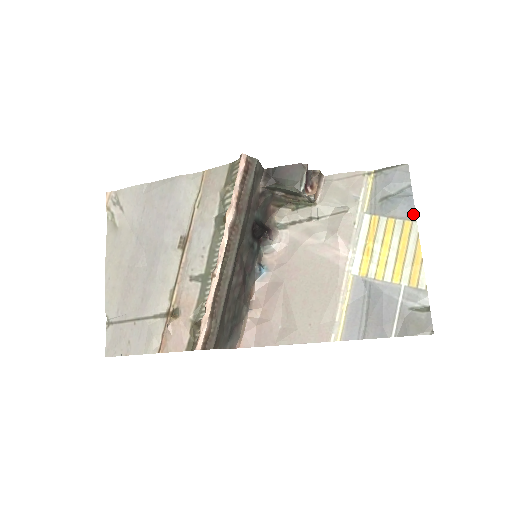
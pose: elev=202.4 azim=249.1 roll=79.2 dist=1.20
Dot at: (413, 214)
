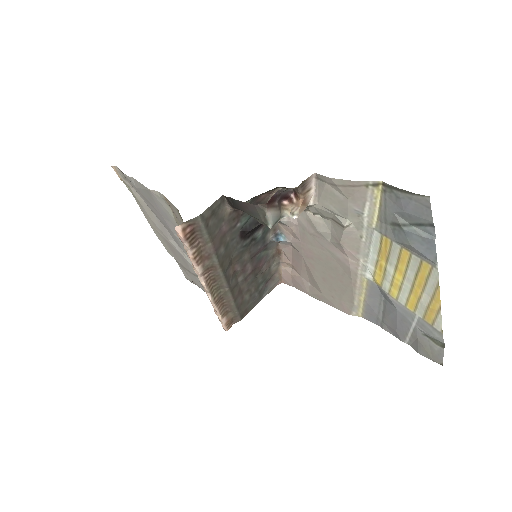
Dot at: (433, 260)
